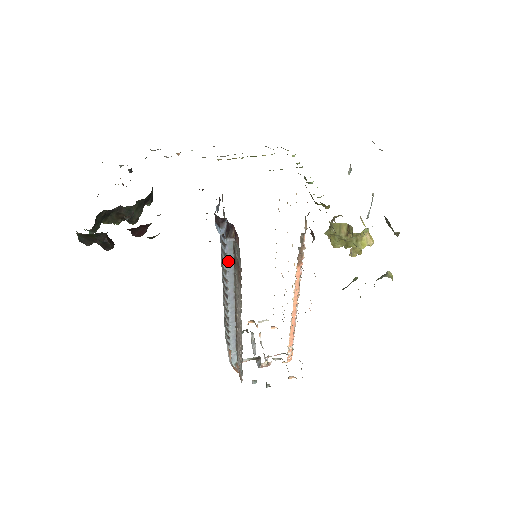
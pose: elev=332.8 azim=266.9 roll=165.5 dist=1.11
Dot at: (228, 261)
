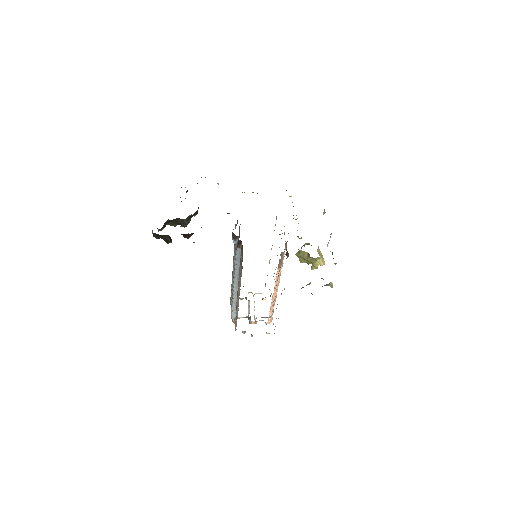
Dot at: (237, 259)
